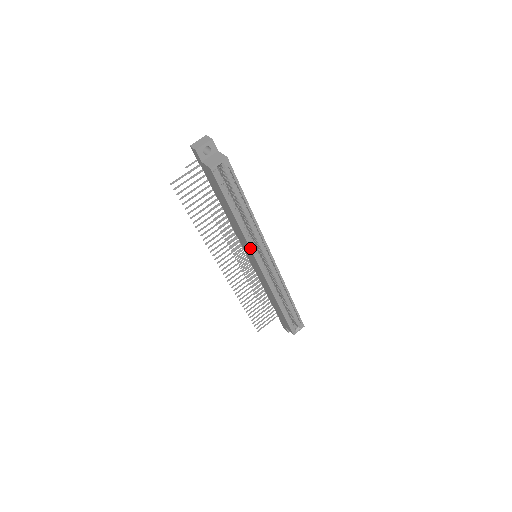
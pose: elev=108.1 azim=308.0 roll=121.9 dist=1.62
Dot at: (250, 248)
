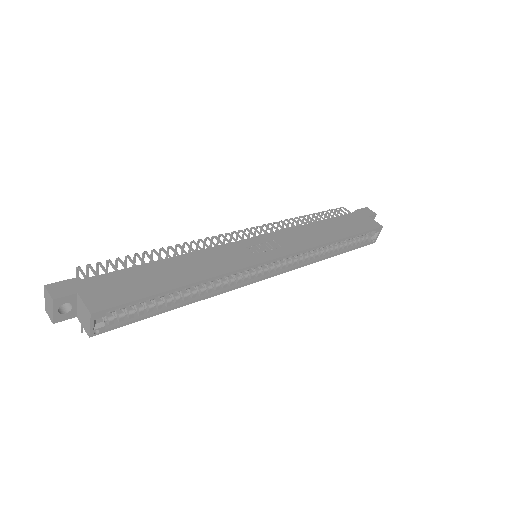
Dot at: (236, 288)
